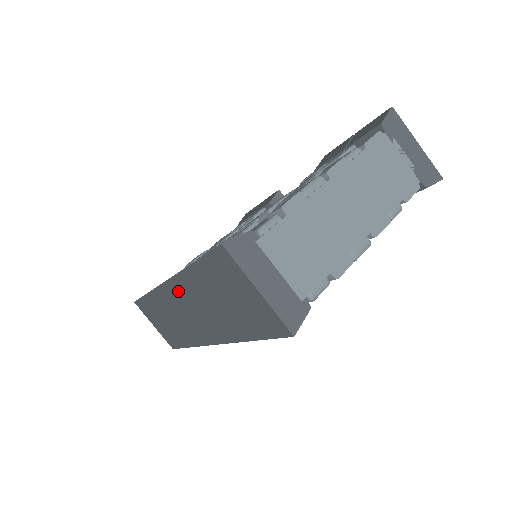
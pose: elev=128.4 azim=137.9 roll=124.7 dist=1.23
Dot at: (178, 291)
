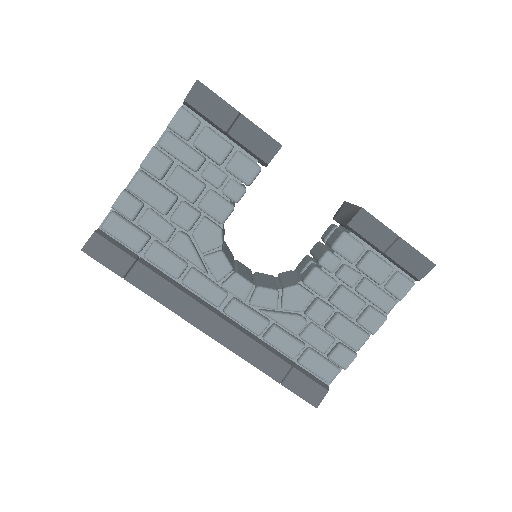
Dot at: occluded
